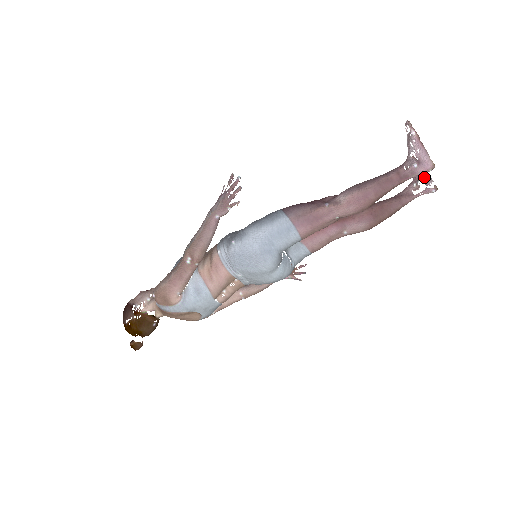
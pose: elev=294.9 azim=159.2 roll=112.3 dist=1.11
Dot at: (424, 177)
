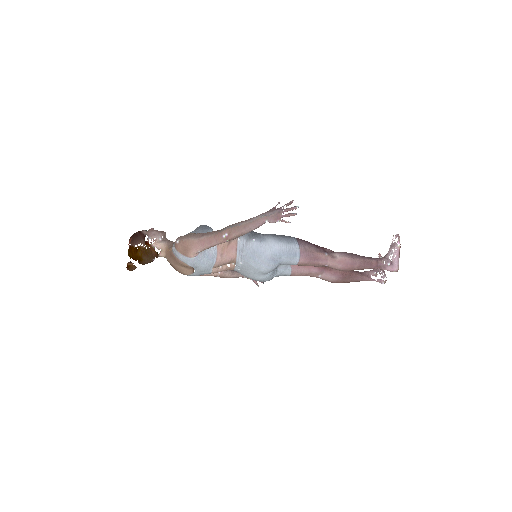
Dot at: (382, 271)
